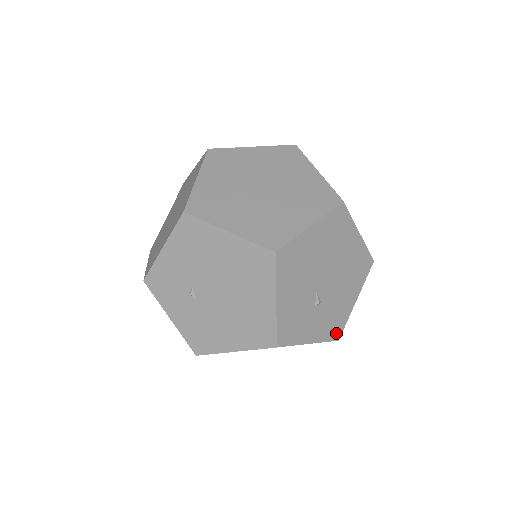
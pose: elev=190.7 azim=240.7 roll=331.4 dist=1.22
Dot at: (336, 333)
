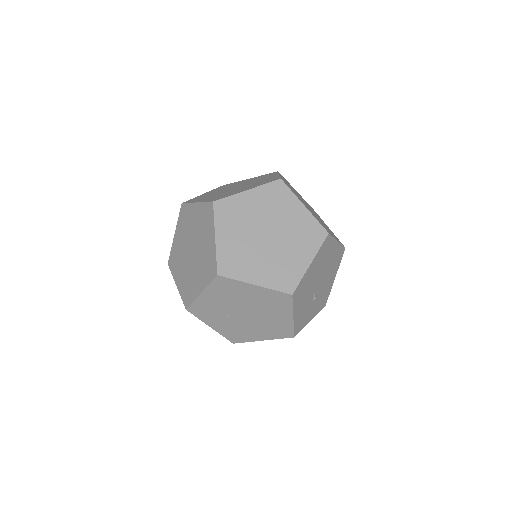
Dot at: (324, 303)
